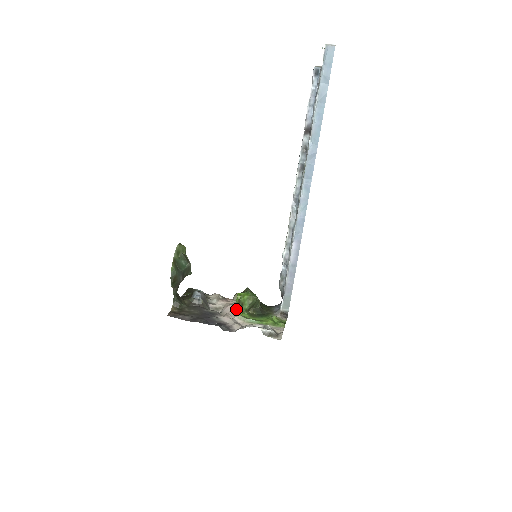
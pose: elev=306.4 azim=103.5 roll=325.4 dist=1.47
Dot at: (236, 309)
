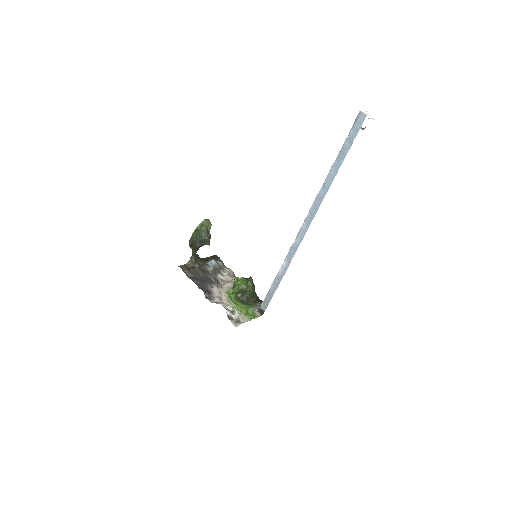
Dot at: (231, 288)
